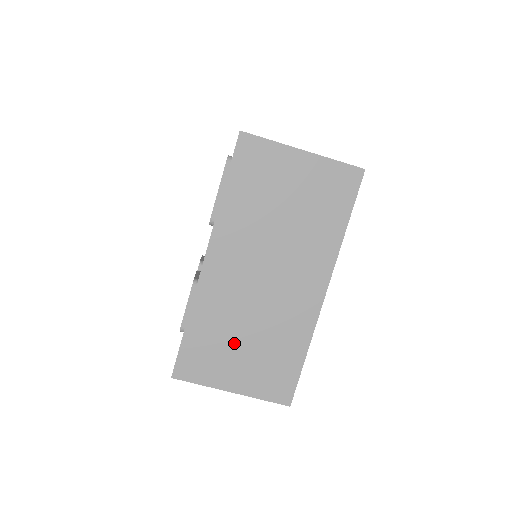
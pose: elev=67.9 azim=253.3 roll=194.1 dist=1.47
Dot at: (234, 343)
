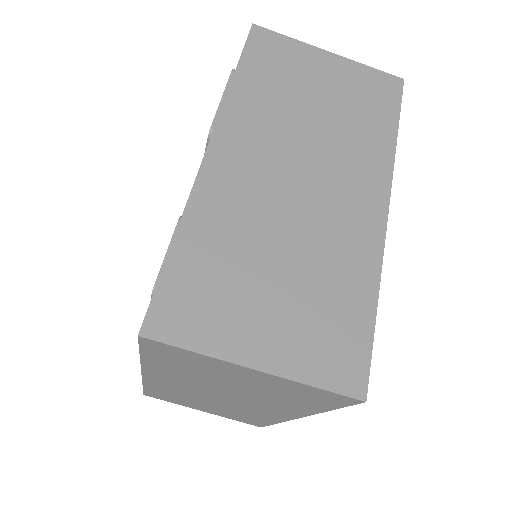
Dot at: (256, 276)
